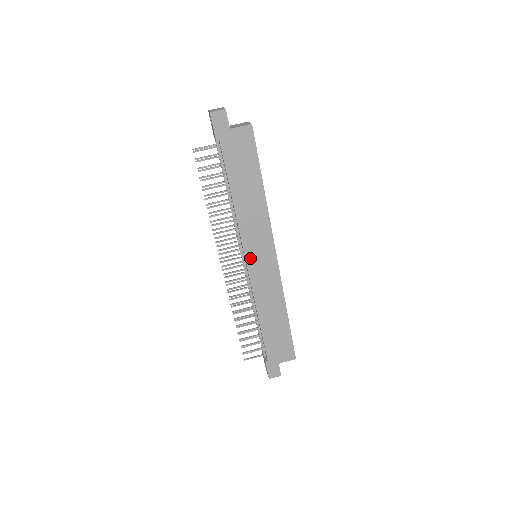
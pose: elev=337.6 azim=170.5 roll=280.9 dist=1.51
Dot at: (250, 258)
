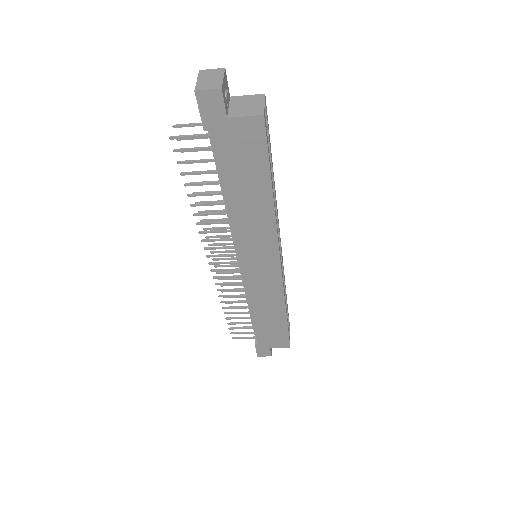
Dot at: (245, 264)
